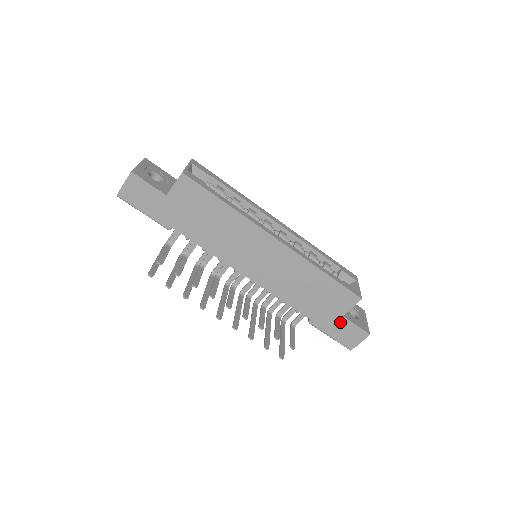
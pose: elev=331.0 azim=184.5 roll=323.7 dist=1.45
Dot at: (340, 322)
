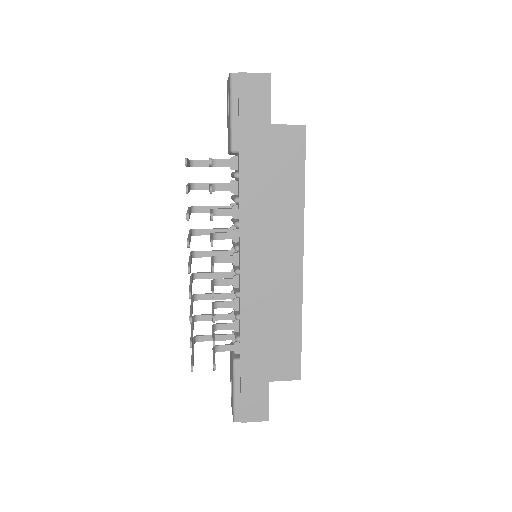
Dot at: (260, 385)
